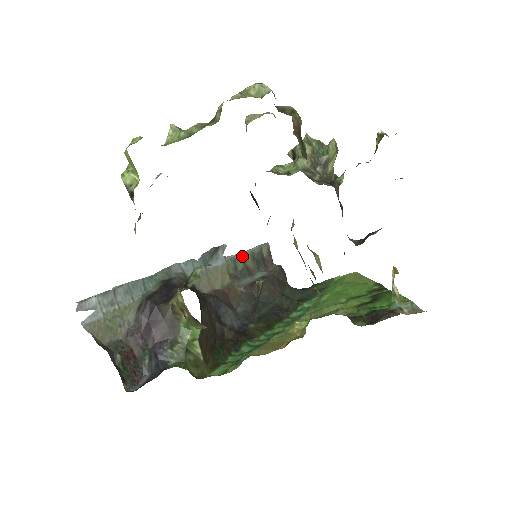
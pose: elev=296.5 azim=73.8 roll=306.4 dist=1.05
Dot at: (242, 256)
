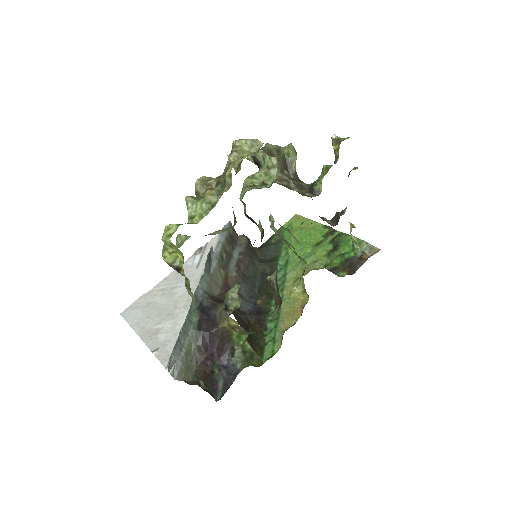
Dot at: (222, 246)
